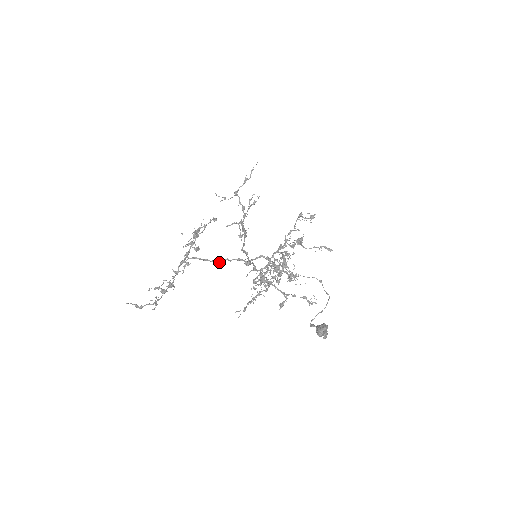
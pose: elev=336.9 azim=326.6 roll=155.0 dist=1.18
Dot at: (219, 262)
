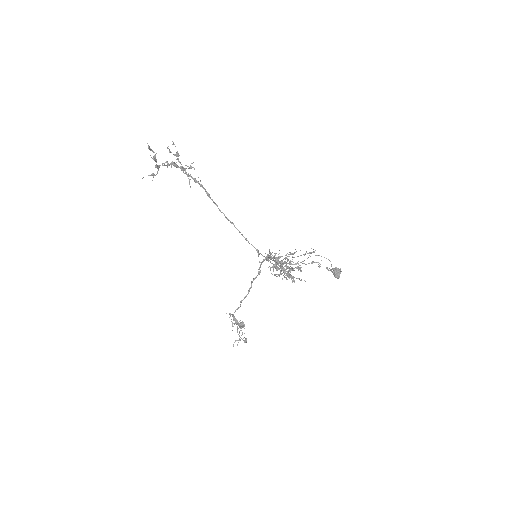
Dot at: occluded
